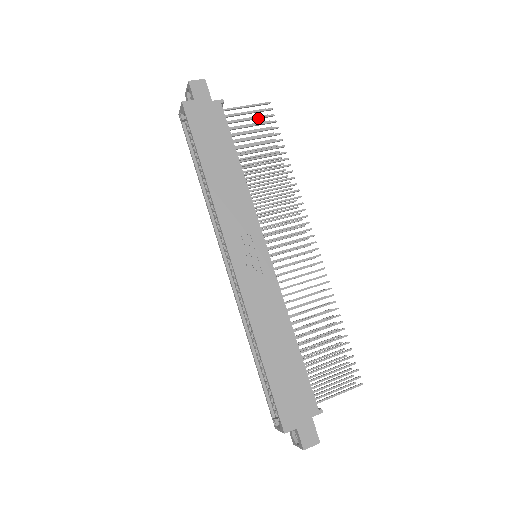
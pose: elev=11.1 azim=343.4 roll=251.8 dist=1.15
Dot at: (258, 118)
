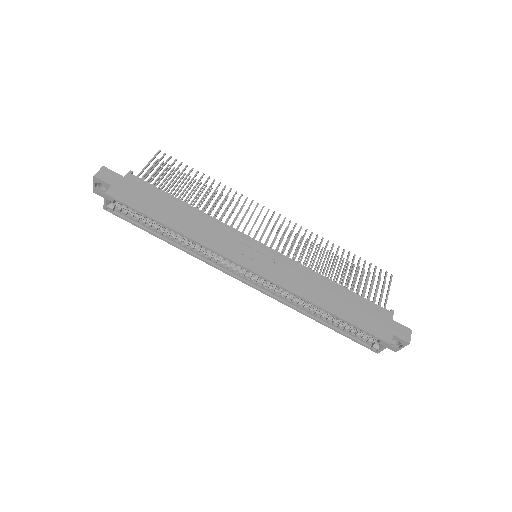
Dot at: (163, 166)
